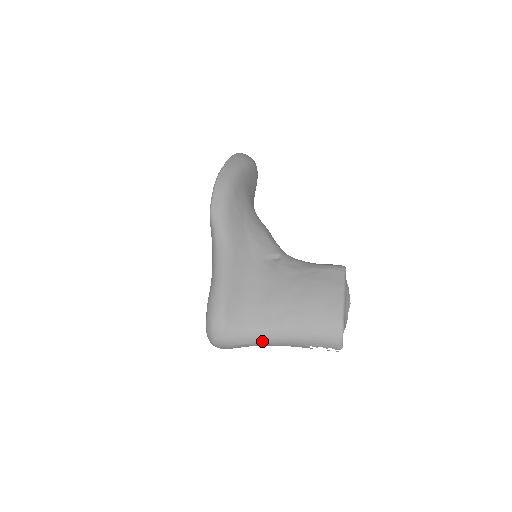
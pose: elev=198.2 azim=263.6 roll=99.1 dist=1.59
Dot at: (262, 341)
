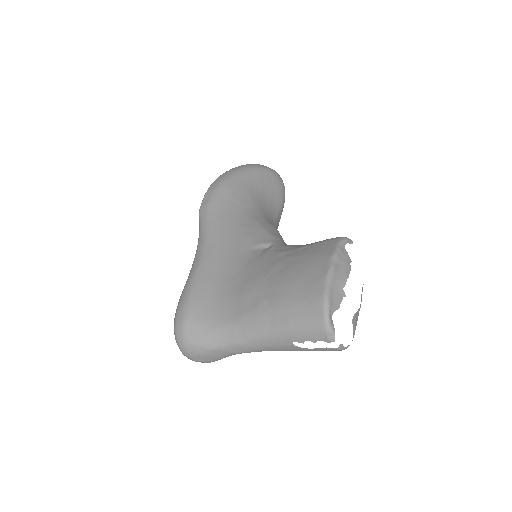
Dot at: (234, 342)
